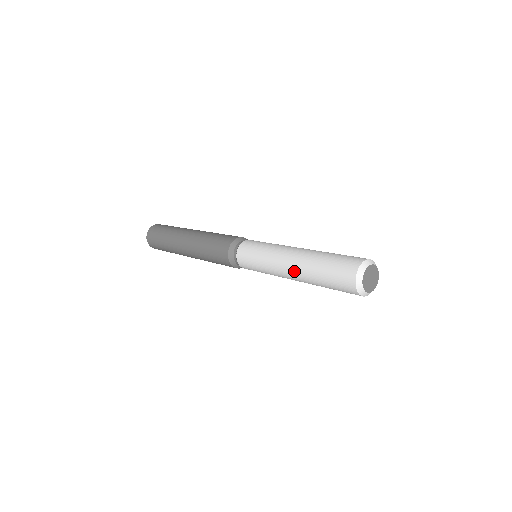
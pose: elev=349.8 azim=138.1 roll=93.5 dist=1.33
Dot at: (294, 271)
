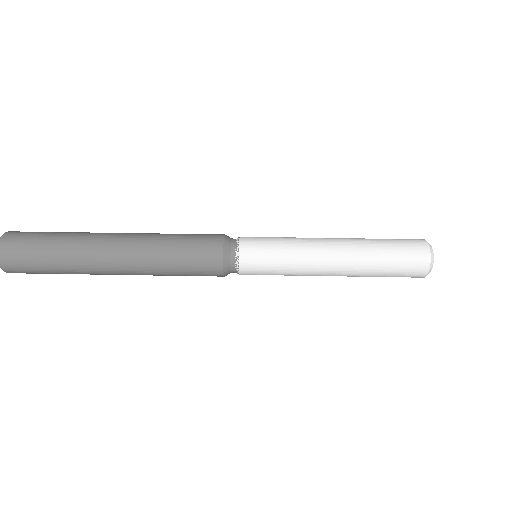
Dot at: (344, 258)
